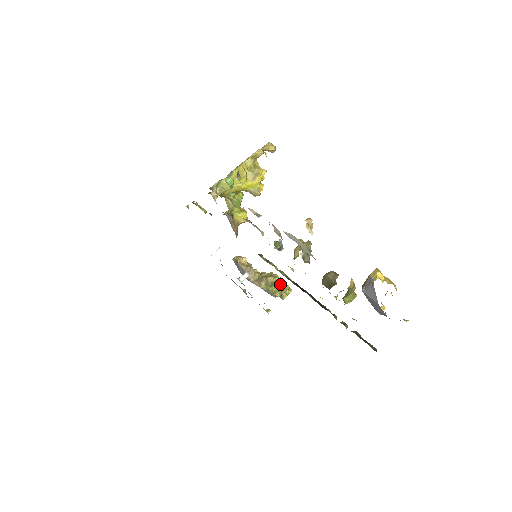
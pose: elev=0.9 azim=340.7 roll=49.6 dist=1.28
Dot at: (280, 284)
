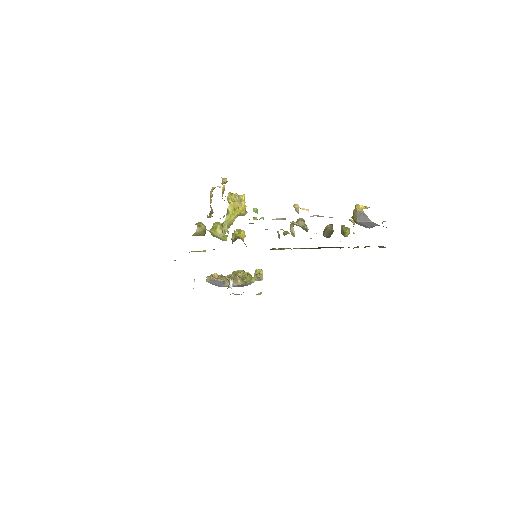
Dot at: (248, 273)
